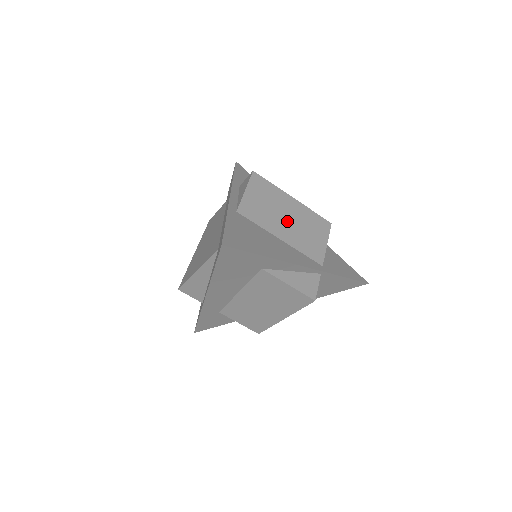
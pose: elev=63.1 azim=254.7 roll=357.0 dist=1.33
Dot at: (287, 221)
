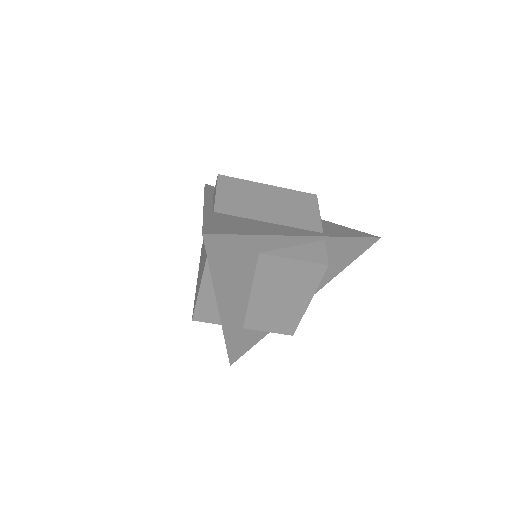
Dot at: (269, 205)
